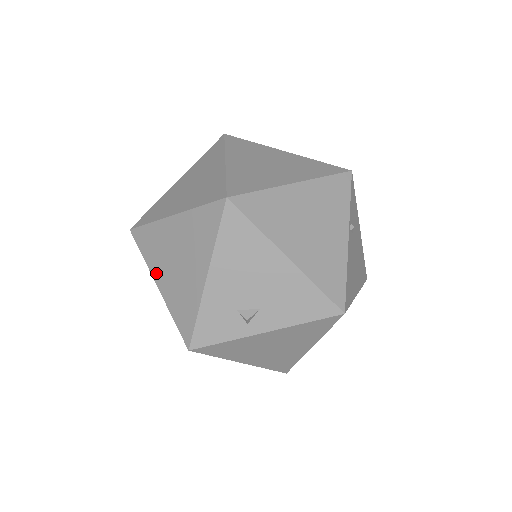
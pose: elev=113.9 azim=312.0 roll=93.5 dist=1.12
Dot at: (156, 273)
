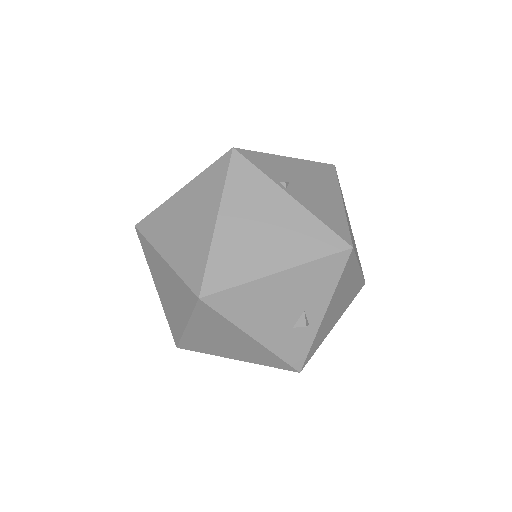
Dot at: (224, 355)
